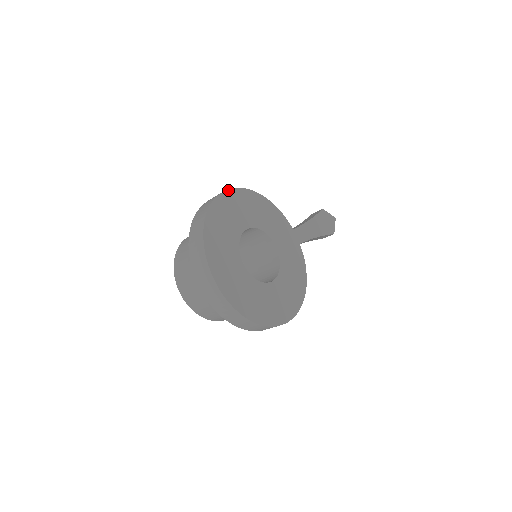
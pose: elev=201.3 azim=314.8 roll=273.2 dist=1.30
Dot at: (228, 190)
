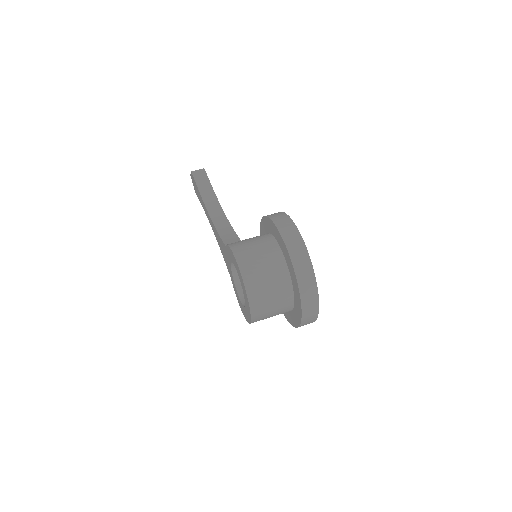
Dot at: (295, 225)
